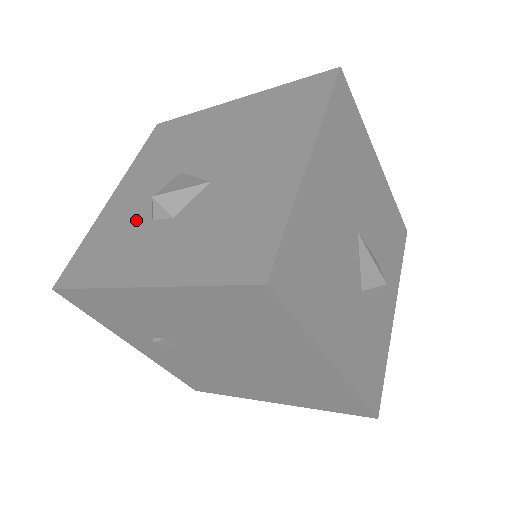
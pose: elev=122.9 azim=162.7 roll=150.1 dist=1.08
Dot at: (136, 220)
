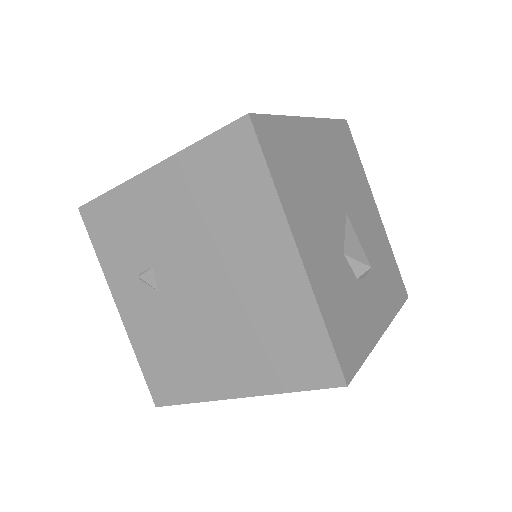
Dot at: occluded
